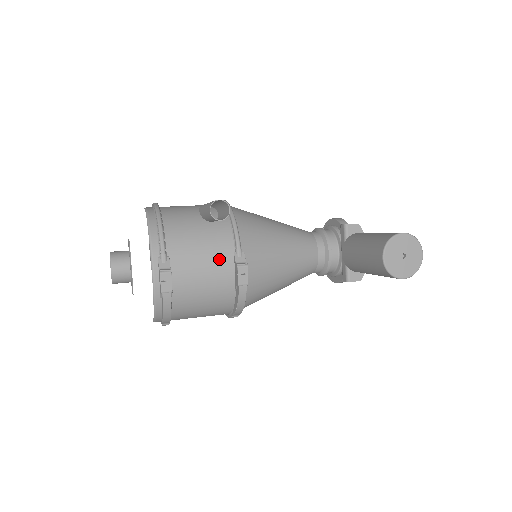
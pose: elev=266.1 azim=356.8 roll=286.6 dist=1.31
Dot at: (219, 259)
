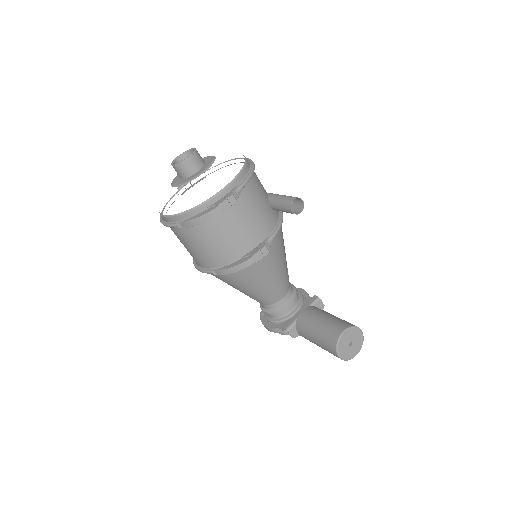
Dot at: (257, 230)
